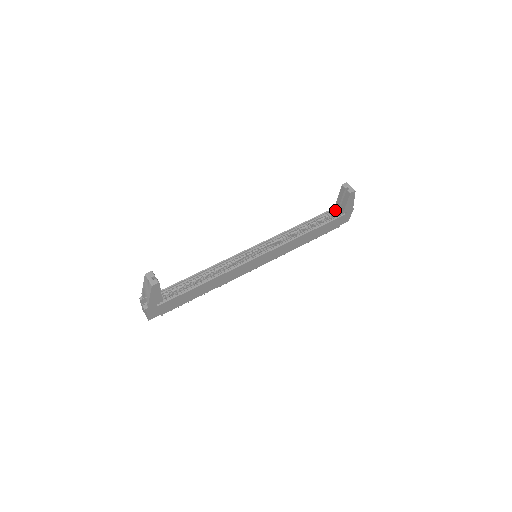
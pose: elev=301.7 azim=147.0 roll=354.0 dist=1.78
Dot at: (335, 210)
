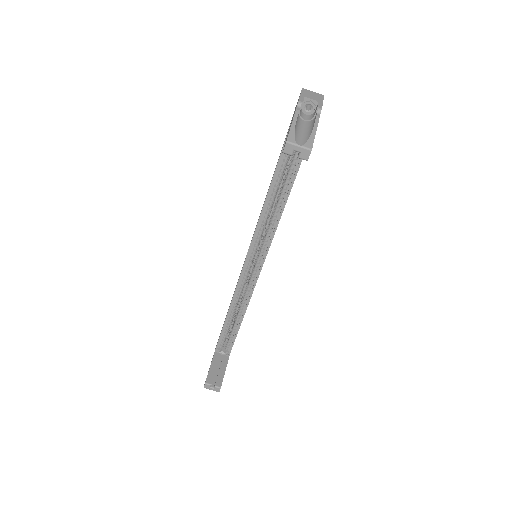
Dot at: occluded
